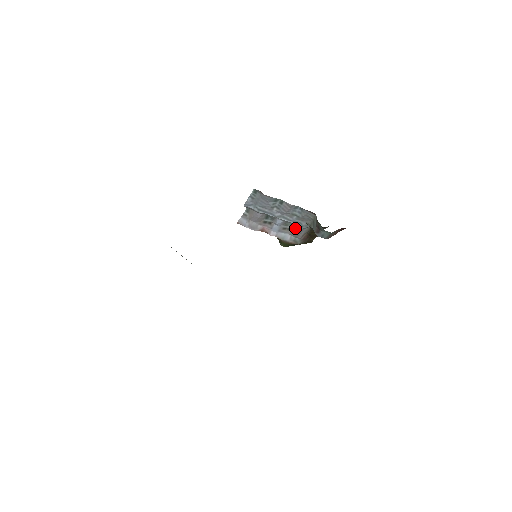
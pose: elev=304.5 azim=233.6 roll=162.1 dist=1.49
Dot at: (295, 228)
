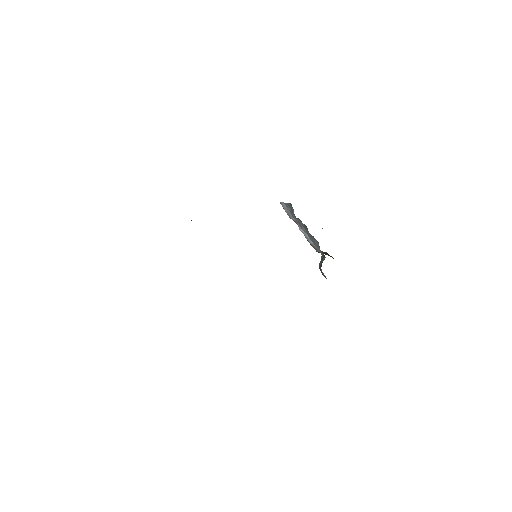
Dot at: occluded
